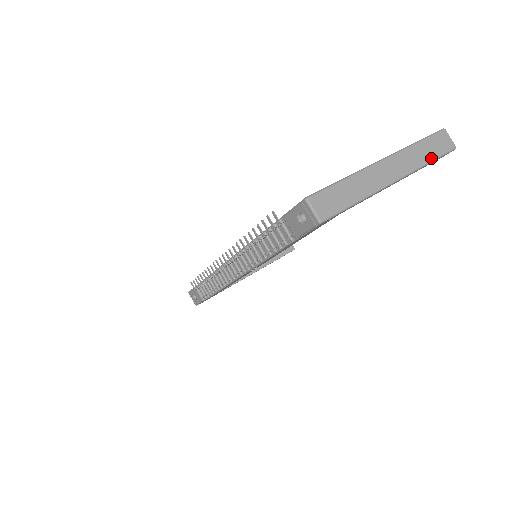
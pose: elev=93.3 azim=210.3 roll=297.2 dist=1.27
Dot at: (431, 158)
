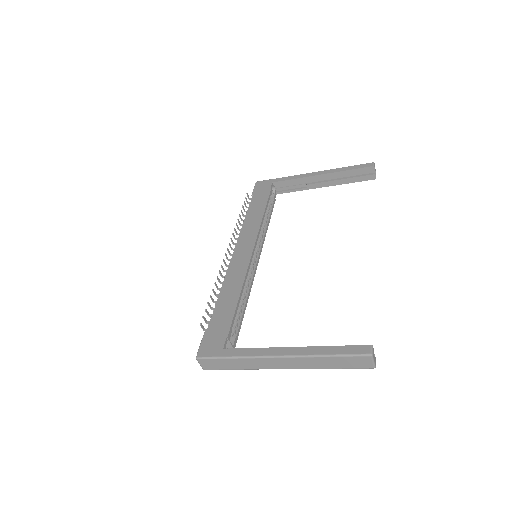
Dot at: (333, 368)
